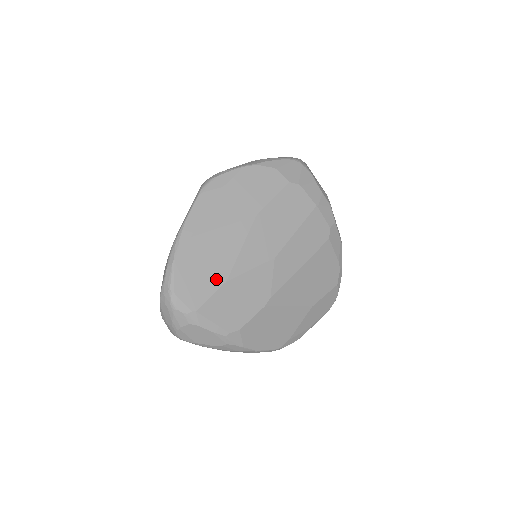
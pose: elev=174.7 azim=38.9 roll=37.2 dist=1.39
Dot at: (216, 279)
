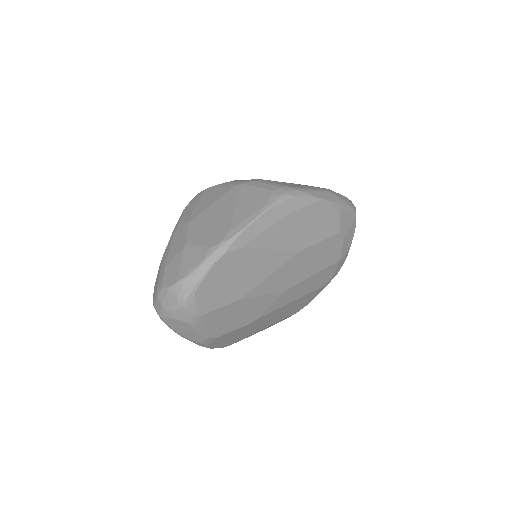
Dot at: (234, 294)
